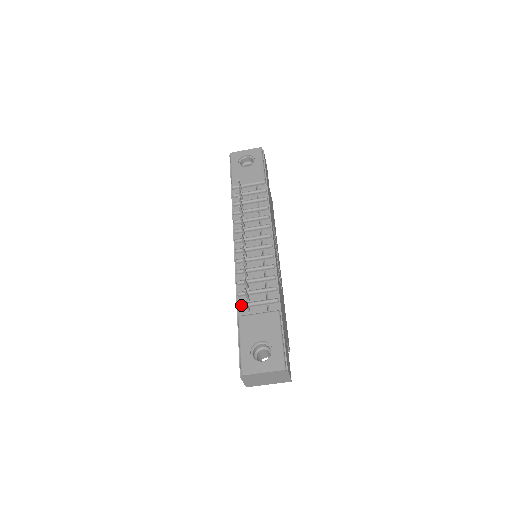
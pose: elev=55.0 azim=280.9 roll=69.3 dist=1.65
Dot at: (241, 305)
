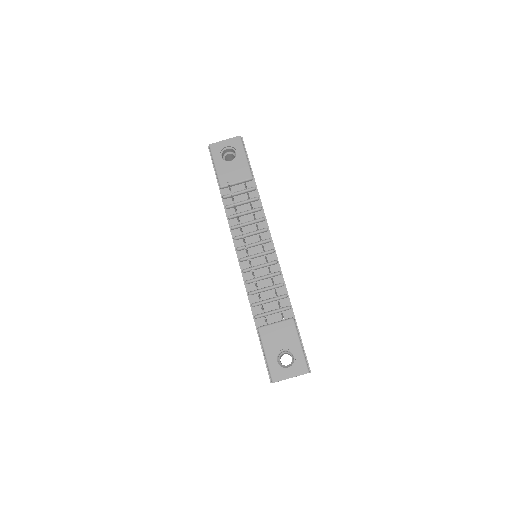
Dot at: (258, 317)
